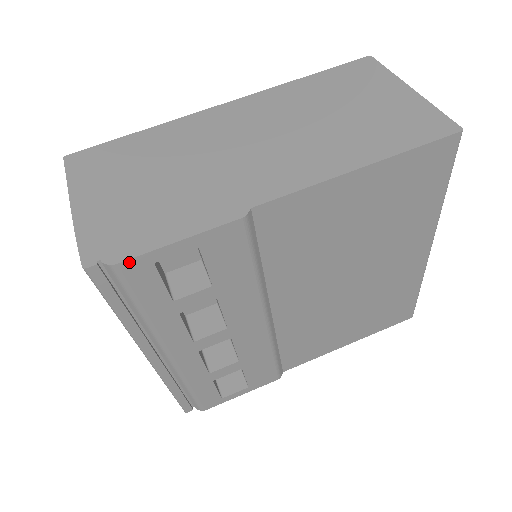
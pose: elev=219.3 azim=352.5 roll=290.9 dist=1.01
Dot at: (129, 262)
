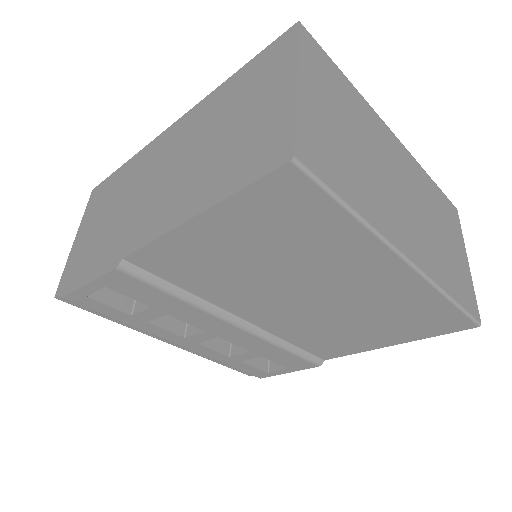
Dot at: (69, 297)
